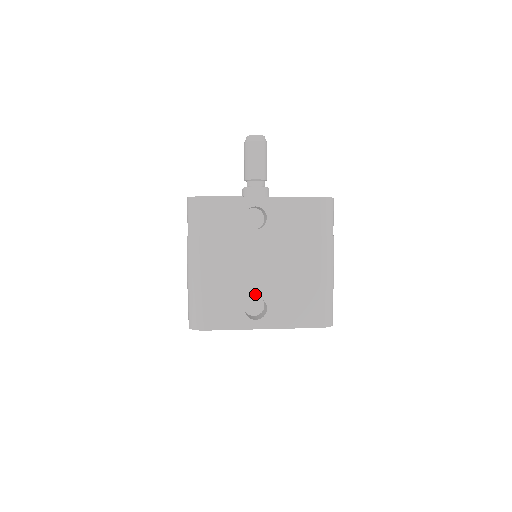
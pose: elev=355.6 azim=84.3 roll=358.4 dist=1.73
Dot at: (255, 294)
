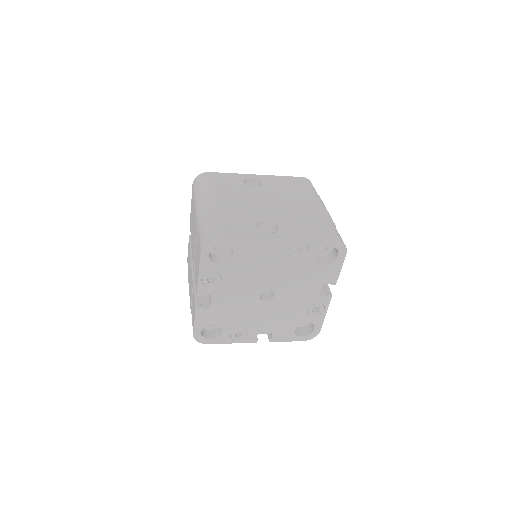
Dot at: (264, 218)
